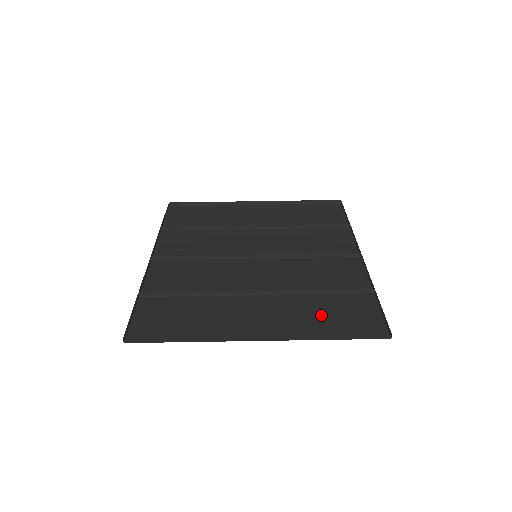
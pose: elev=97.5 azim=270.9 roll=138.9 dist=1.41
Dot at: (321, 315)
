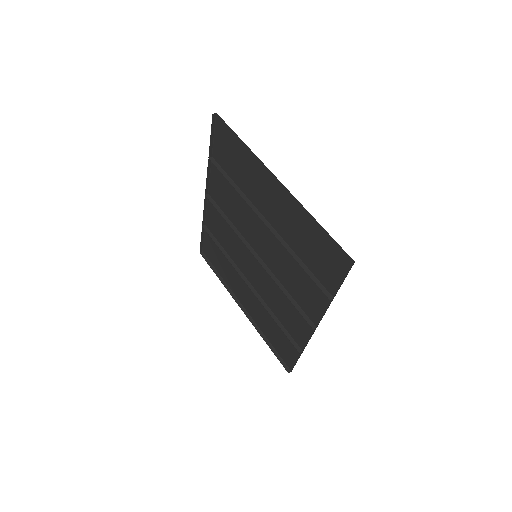
Dot at: occluded
